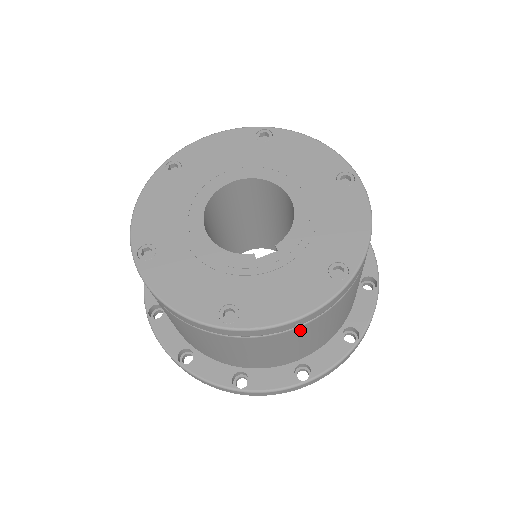
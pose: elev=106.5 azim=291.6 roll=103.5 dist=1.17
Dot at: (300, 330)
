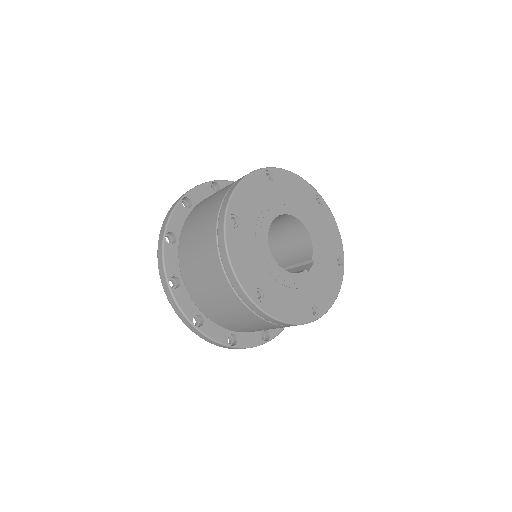
Dot at: occluded
